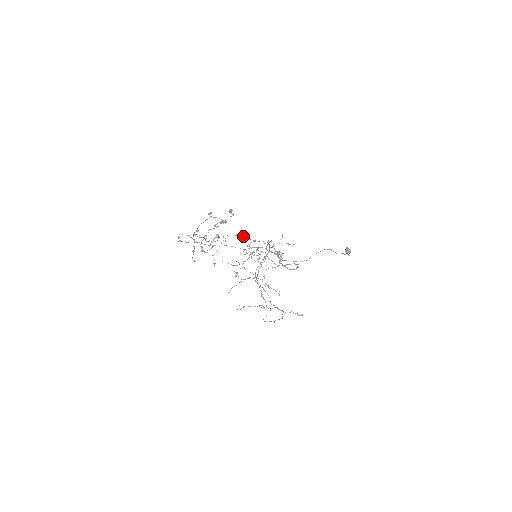
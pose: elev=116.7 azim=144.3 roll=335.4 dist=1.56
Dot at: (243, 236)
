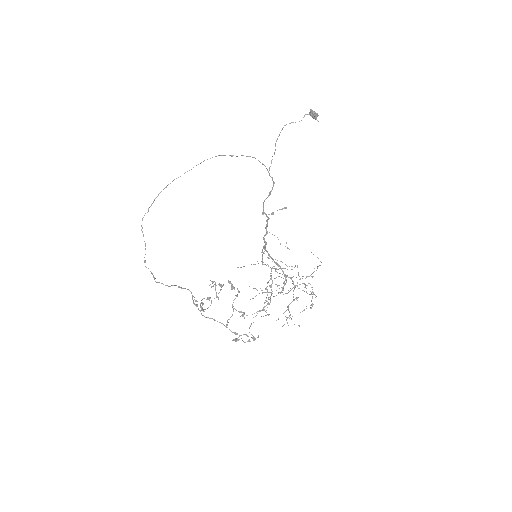
Dot at: occluded
